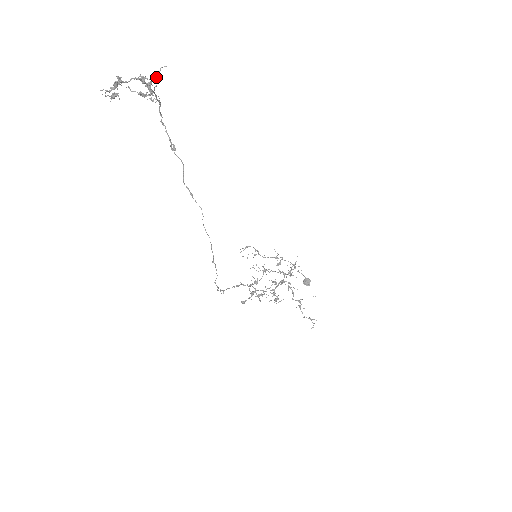
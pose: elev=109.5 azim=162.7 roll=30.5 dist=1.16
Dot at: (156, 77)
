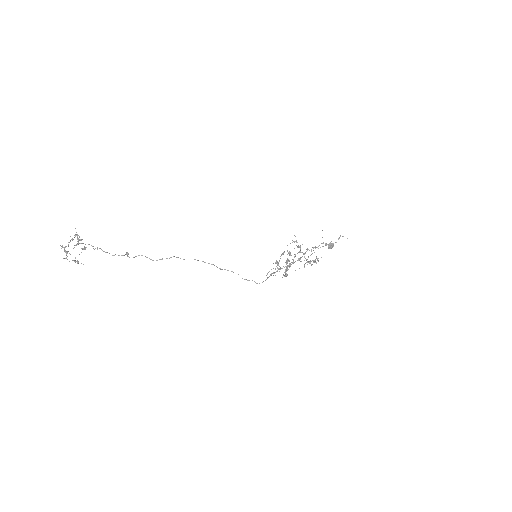
Dot at: (77, 236)
